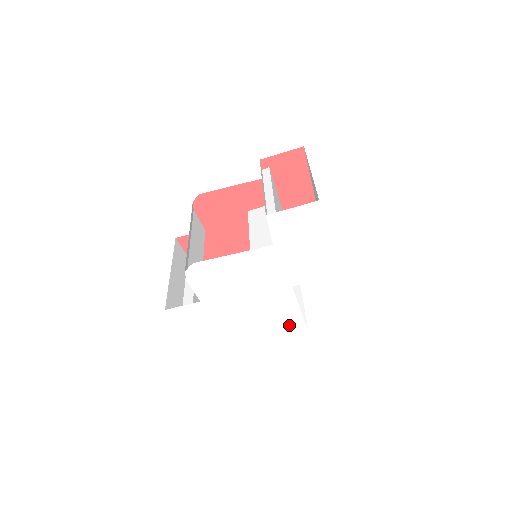
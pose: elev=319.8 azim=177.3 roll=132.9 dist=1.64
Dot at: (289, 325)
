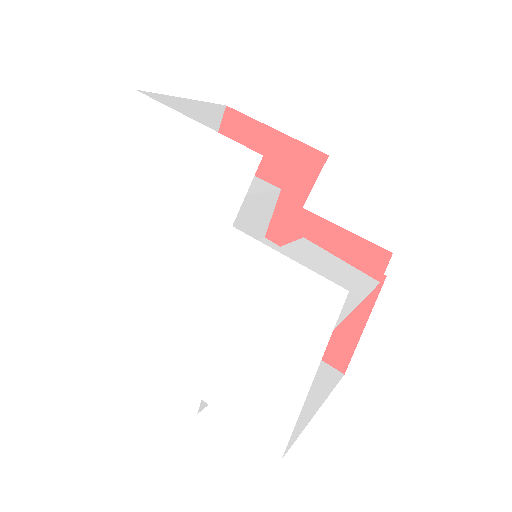
Dot at: (305, 301)
